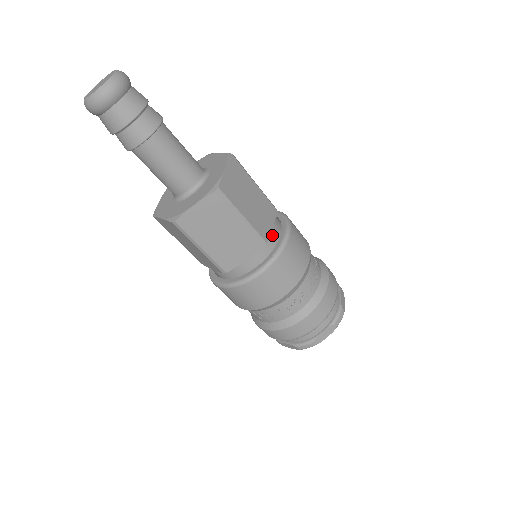
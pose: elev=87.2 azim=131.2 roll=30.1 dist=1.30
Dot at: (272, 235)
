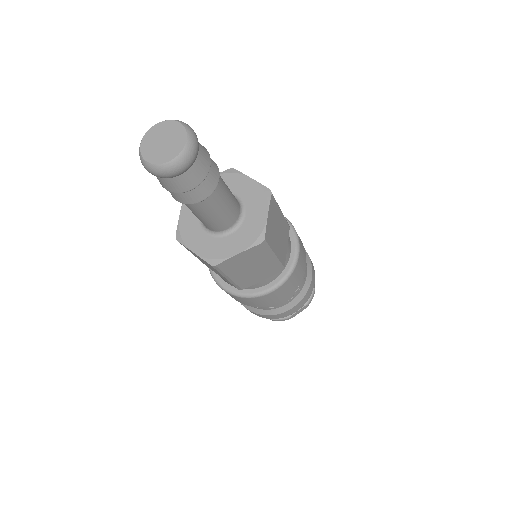
Dot at: occluded
